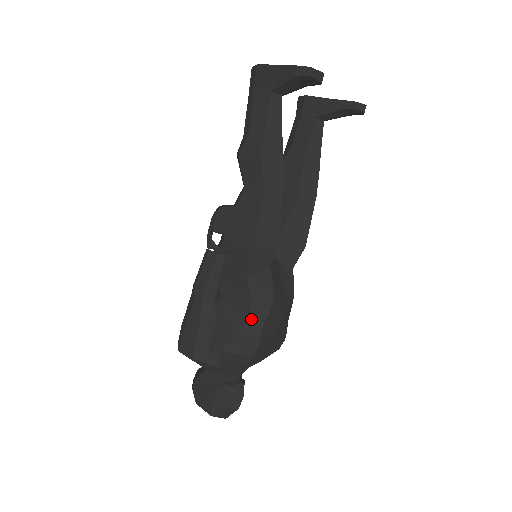
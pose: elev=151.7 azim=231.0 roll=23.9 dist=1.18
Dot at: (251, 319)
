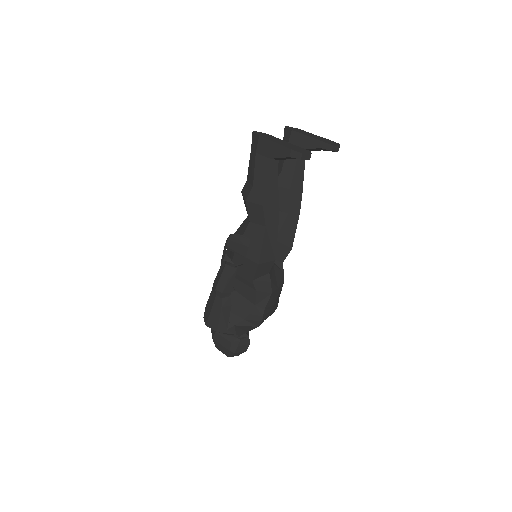
Dot at: (256, 305)
